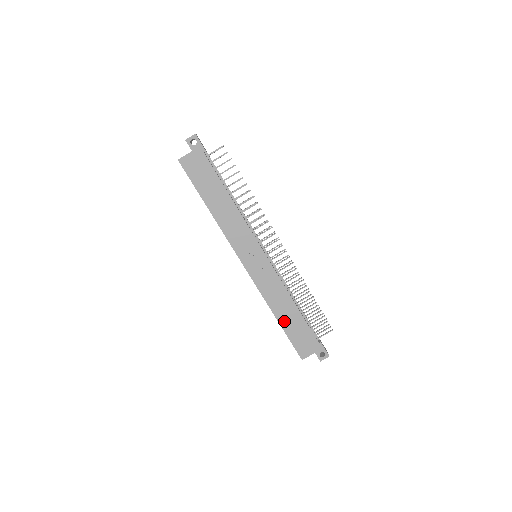
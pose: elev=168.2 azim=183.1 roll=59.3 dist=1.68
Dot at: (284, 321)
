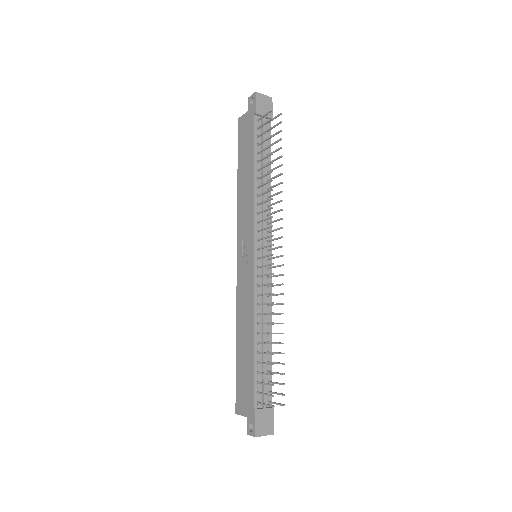
Dot at: (240, 350)
